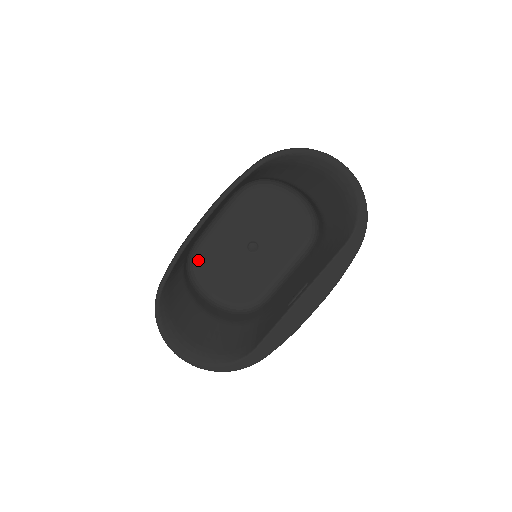
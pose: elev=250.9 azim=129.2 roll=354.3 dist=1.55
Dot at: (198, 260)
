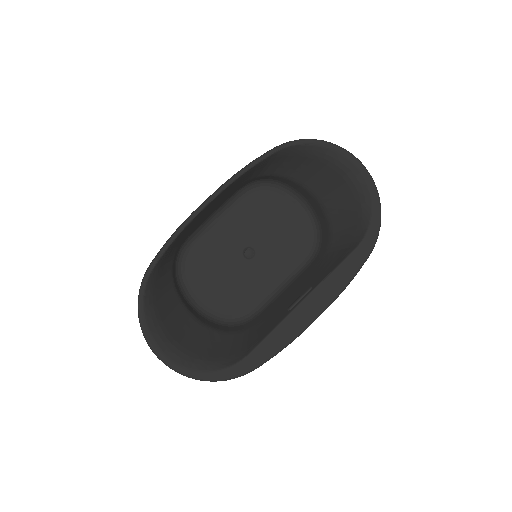
Dot at: (188, 259)
